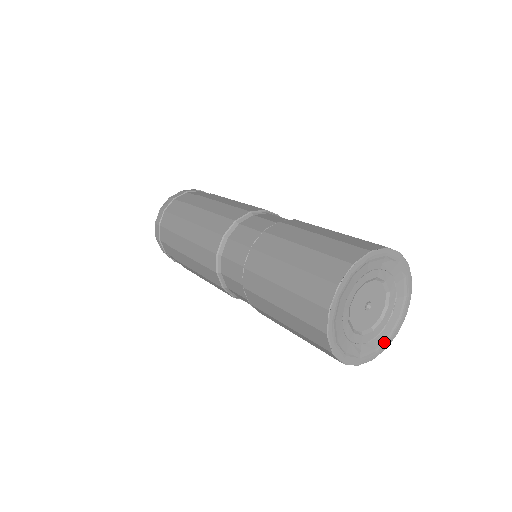
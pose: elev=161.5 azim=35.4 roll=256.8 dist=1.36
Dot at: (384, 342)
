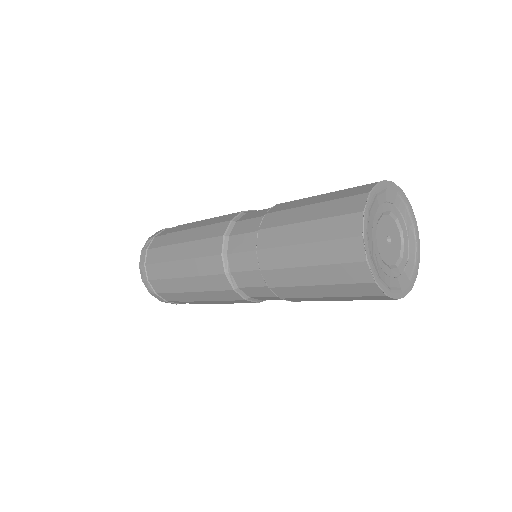
Dot at: (386, 284)
